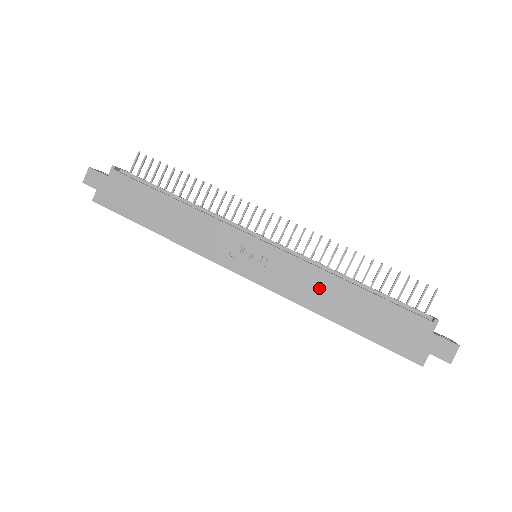
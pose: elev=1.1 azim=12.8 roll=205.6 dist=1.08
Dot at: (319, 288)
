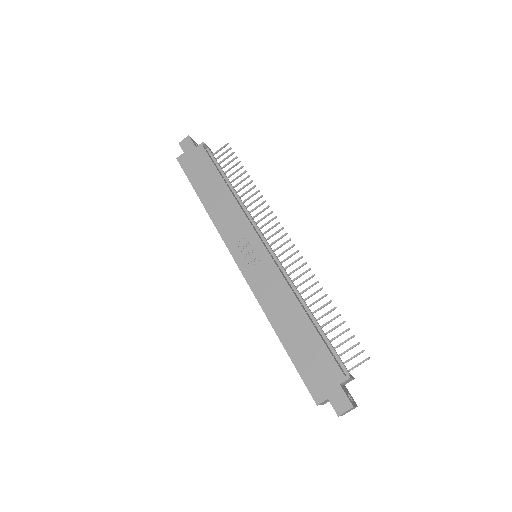
Dot at: (281, 302)
